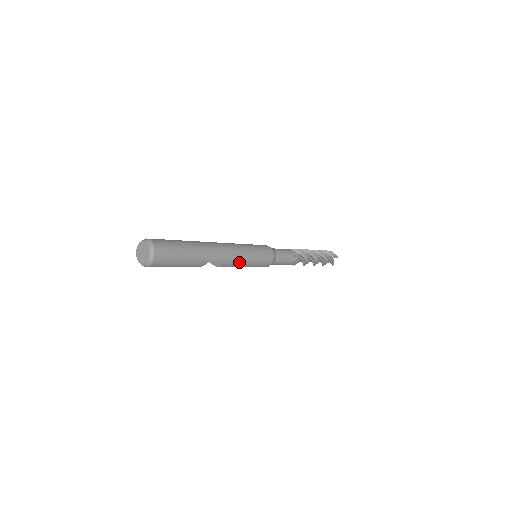
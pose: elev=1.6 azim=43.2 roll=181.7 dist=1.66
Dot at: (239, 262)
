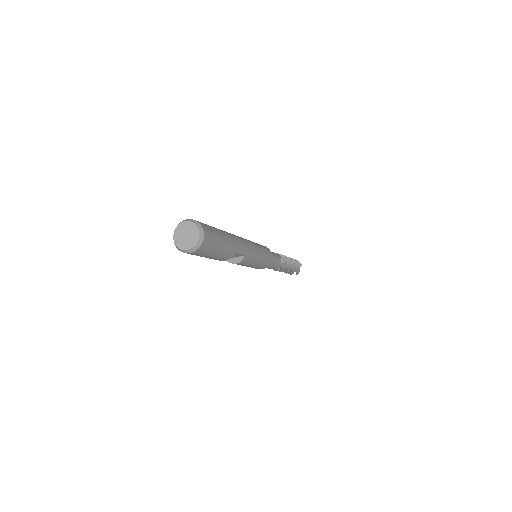
Dot at: (253, 257)
